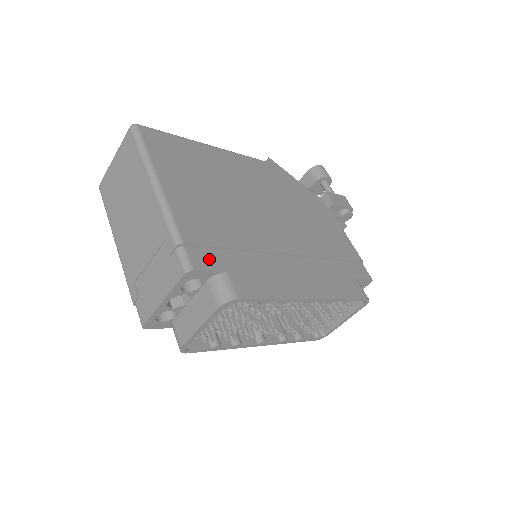
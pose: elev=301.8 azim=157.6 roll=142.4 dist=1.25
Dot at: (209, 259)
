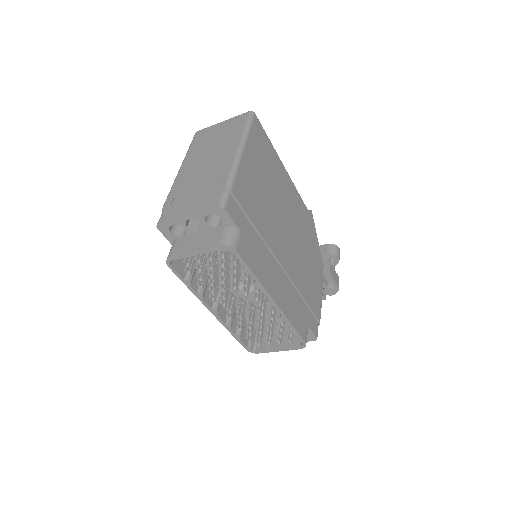
Dot at: (237, 214)
